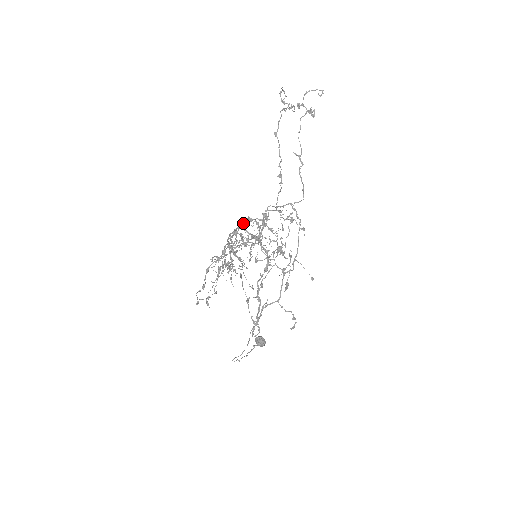
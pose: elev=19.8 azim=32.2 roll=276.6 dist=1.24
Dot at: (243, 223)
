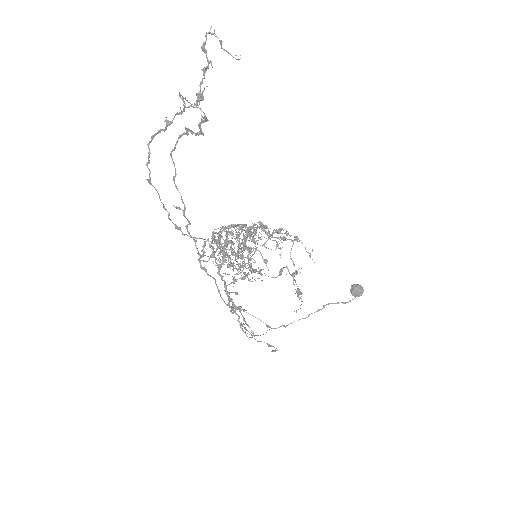
Dot at: (223, 228)
